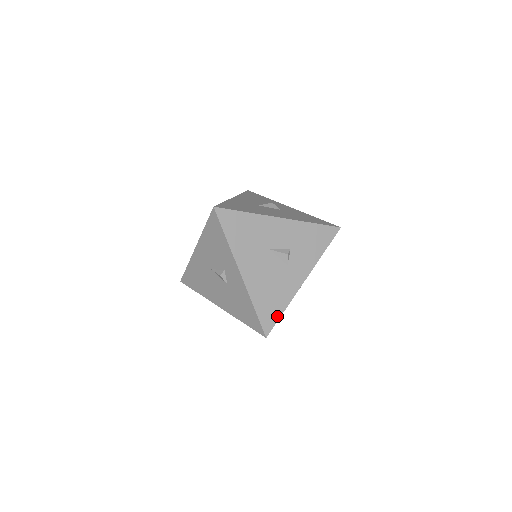
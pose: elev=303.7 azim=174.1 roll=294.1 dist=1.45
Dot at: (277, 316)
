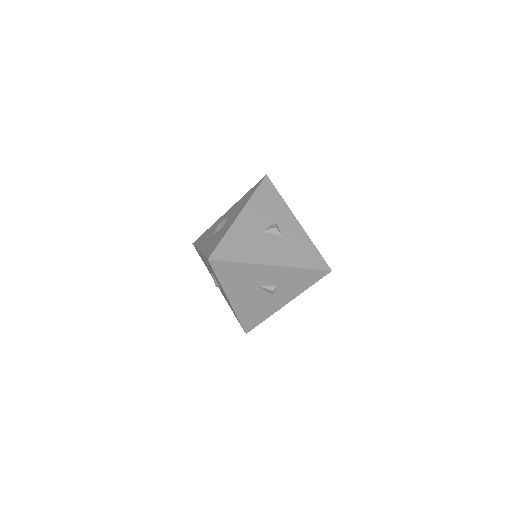
Dot at: (257, 323)
